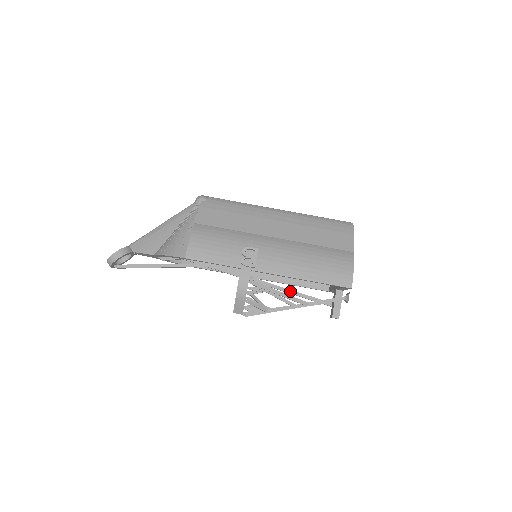
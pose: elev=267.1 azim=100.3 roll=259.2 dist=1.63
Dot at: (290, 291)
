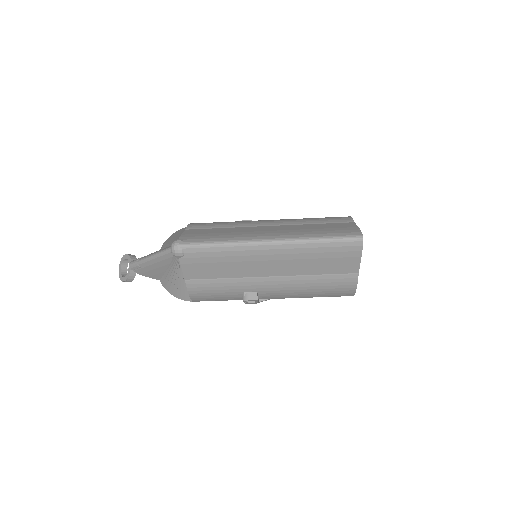
Dot at: occluded
